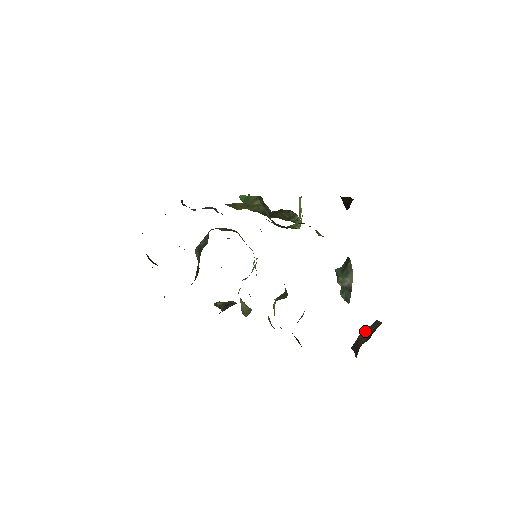
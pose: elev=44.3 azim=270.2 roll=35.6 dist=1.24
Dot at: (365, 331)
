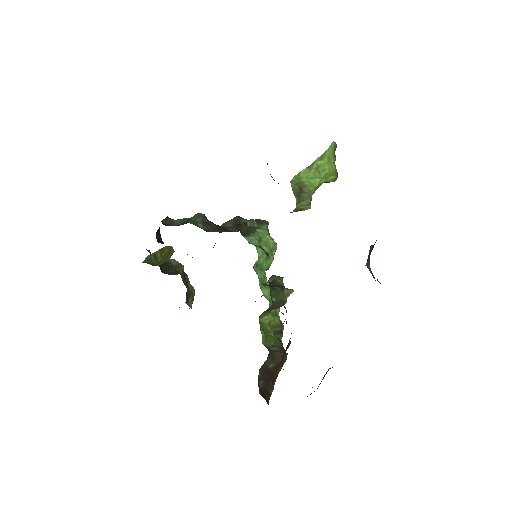
Dot at: (326, 373)
